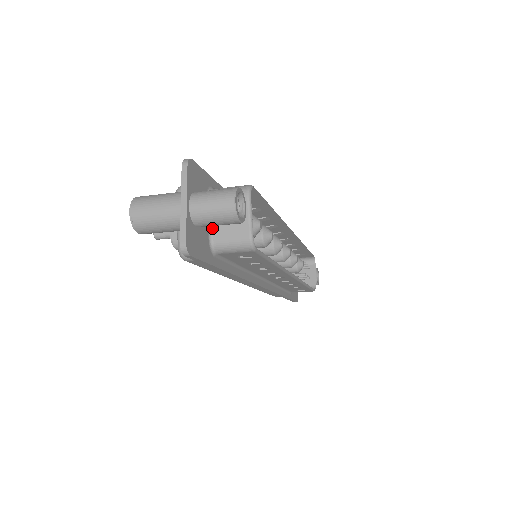
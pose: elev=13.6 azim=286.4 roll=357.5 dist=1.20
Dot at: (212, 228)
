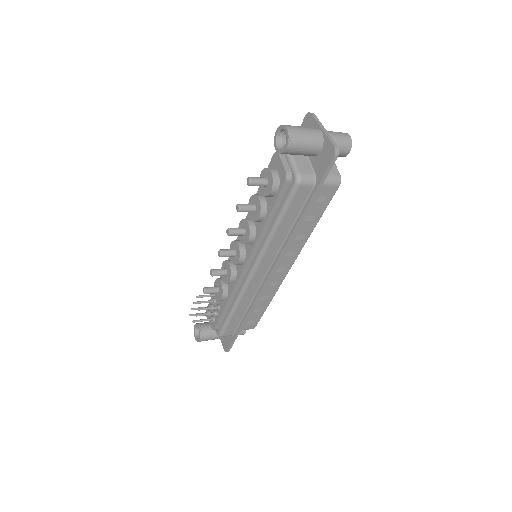
Dot at: occluded
